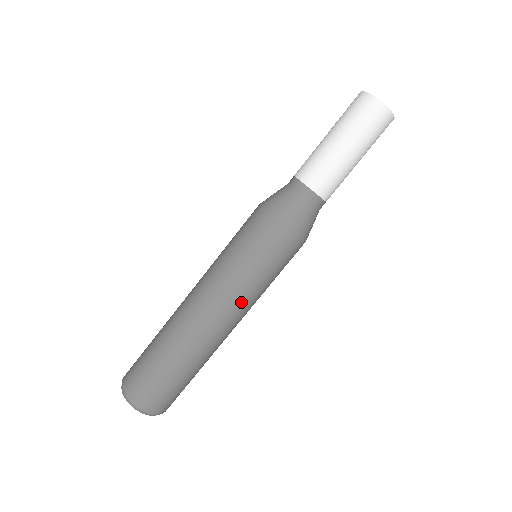
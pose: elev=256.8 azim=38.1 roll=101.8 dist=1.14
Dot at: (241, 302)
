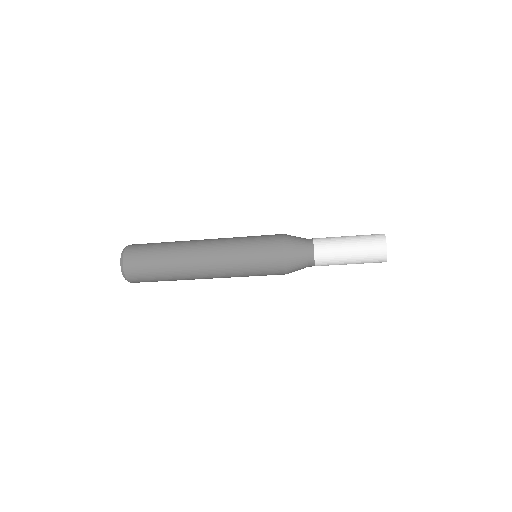
Dot at: (229, 276)
